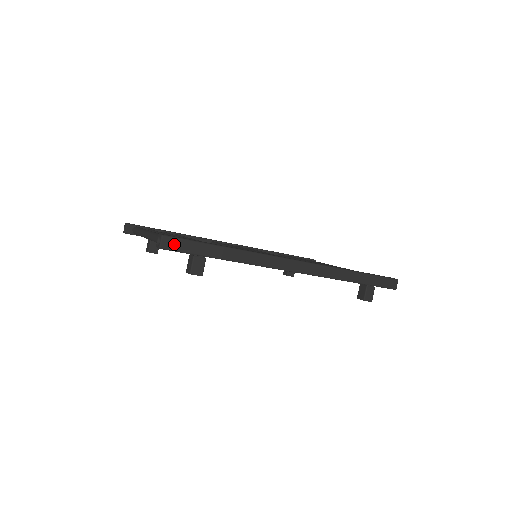
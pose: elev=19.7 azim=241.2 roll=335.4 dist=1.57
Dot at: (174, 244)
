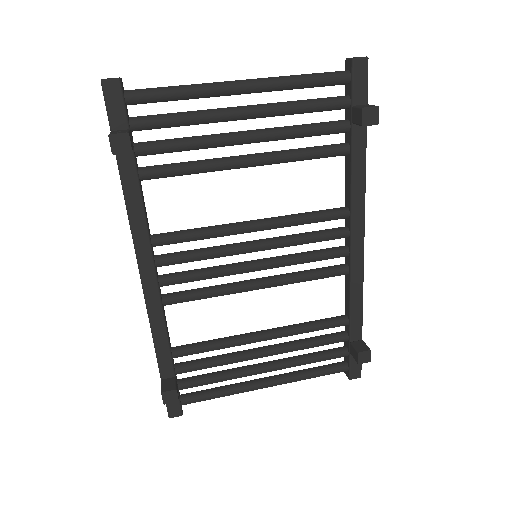
Dot at: (364, 75)
